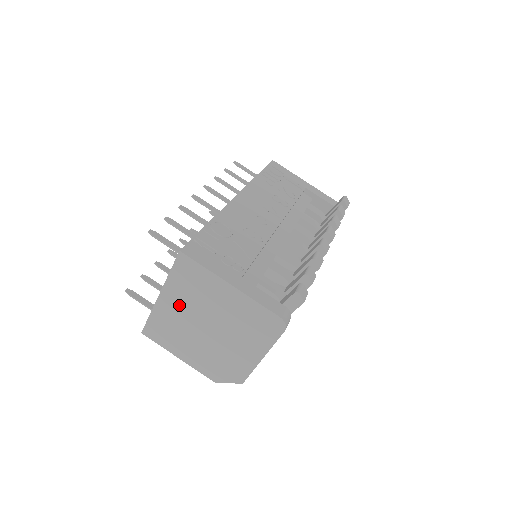
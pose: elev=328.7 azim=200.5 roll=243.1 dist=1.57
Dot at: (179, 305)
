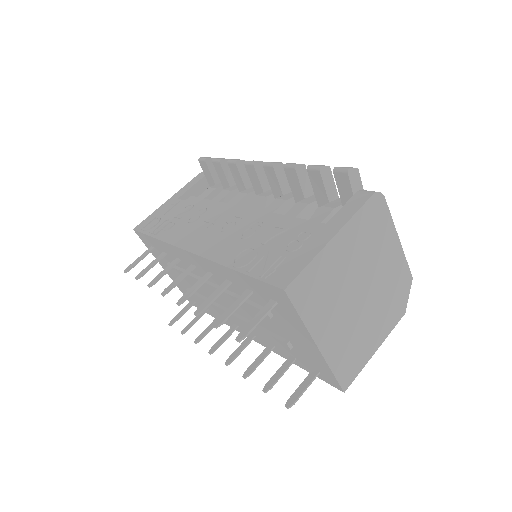
Dot at: (333, 322)
